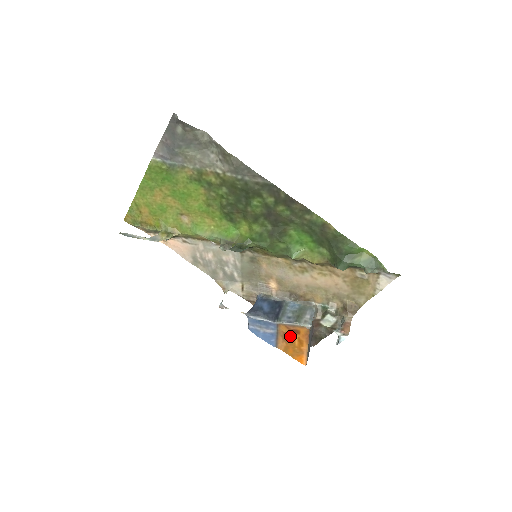
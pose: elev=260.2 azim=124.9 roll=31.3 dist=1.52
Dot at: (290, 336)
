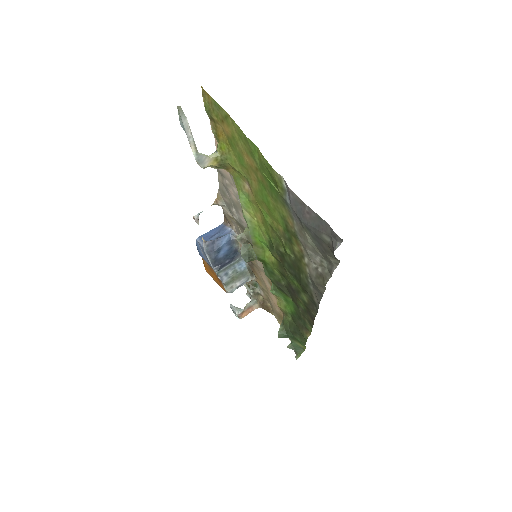
Dot at: (214, 273)
